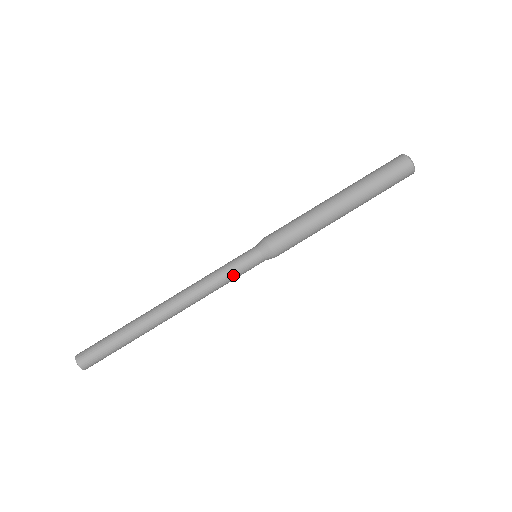
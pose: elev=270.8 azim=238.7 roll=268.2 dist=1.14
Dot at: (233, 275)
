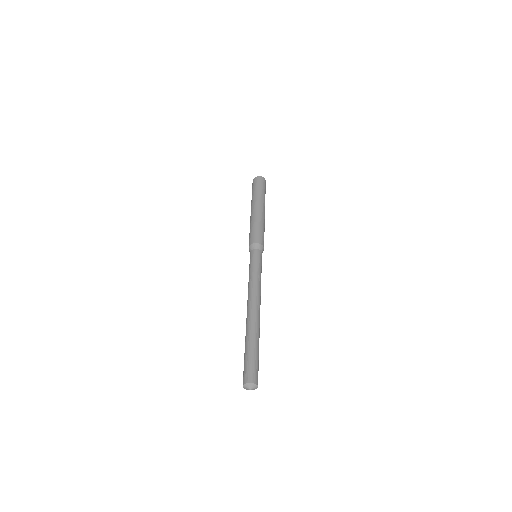
Dot at: (260, 269)
